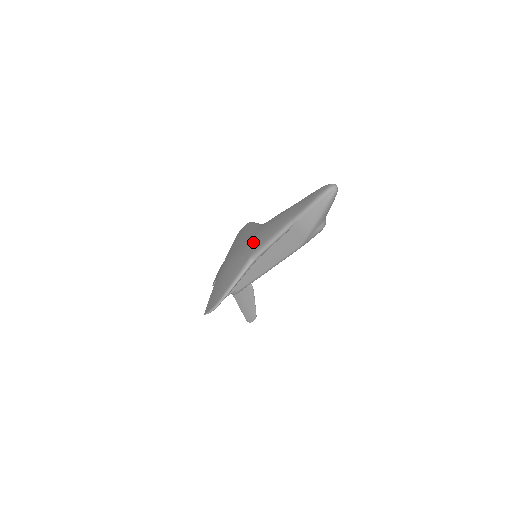
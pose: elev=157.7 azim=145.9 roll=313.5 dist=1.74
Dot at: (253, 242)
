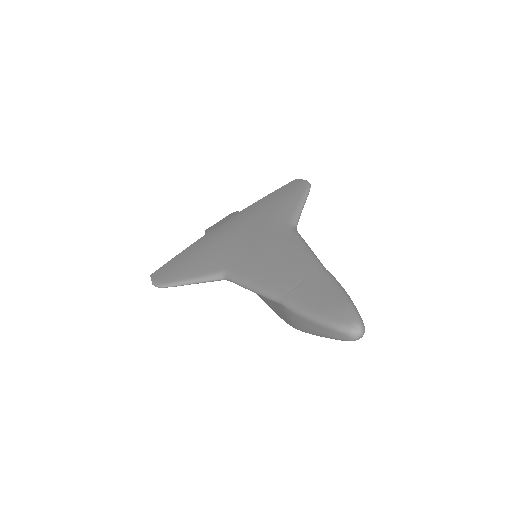
Dot at: (250, 250)
